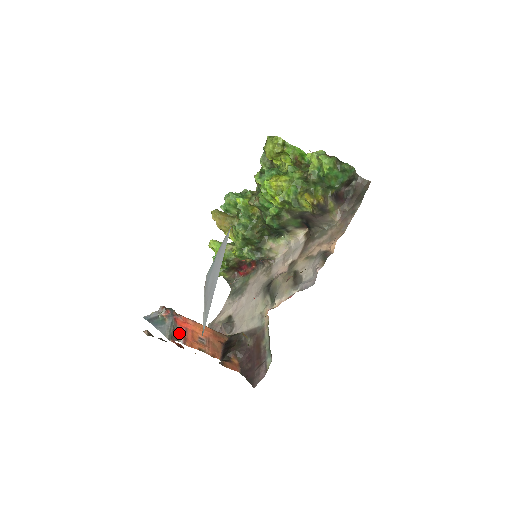
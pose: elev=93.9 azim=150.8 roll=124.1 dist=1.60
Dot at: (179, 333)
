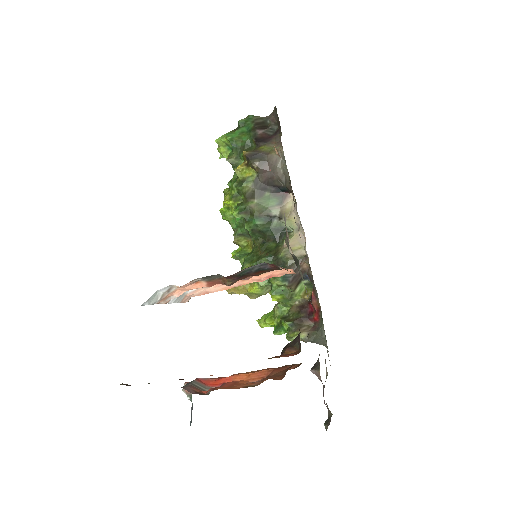
Dot at: occluded
